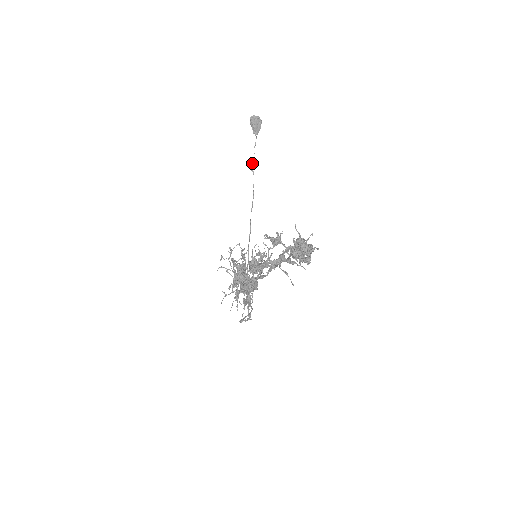
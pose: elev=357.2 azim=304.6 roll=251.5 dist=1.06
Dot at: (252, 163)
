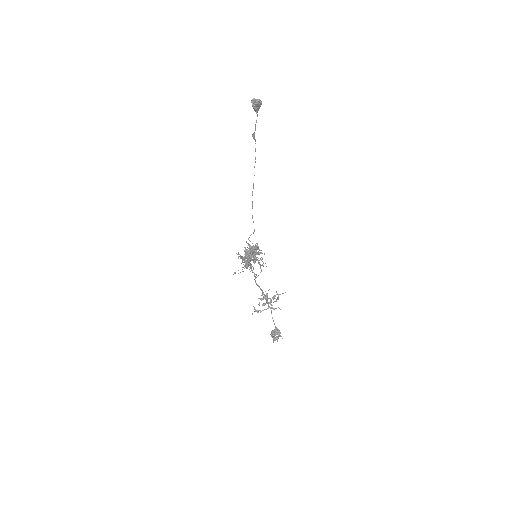
Dot at: (254, 134)
